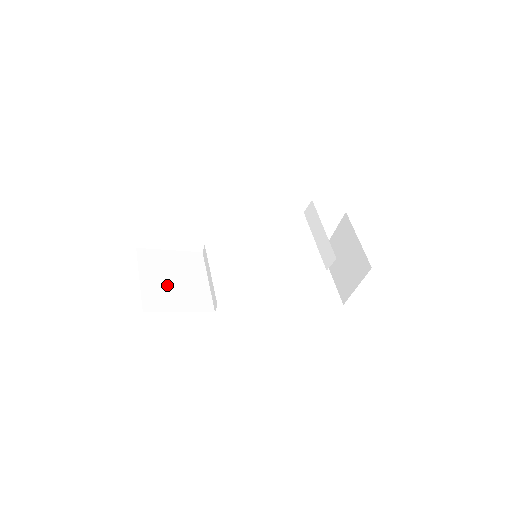
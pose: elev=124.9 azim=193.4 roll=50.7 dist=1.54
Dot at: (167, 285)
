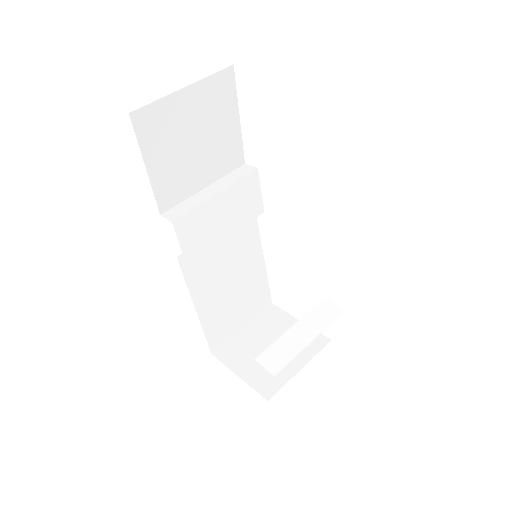
Dot at: (184, 134)
